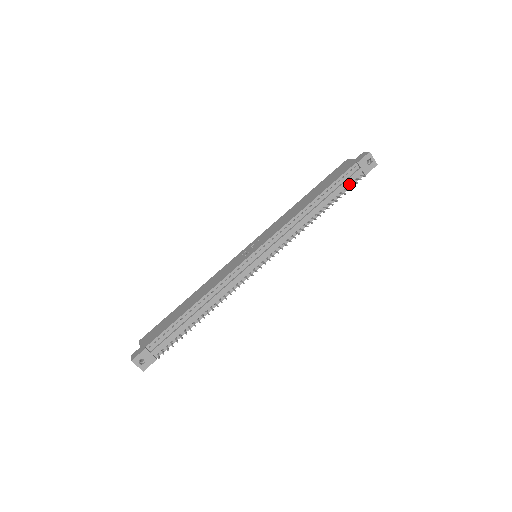
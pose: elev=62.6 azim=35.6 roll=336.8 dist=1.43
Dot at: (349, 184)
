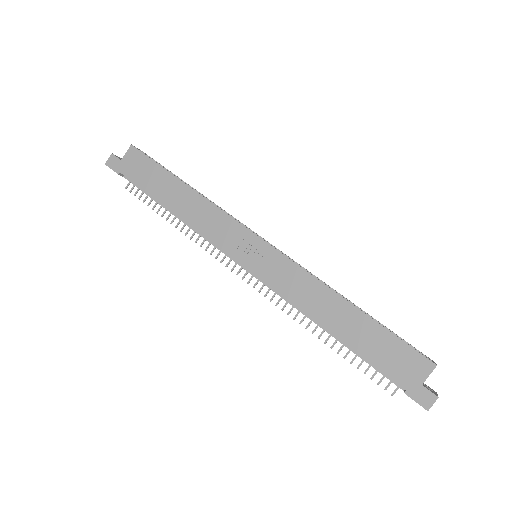
Dot at: occluded
